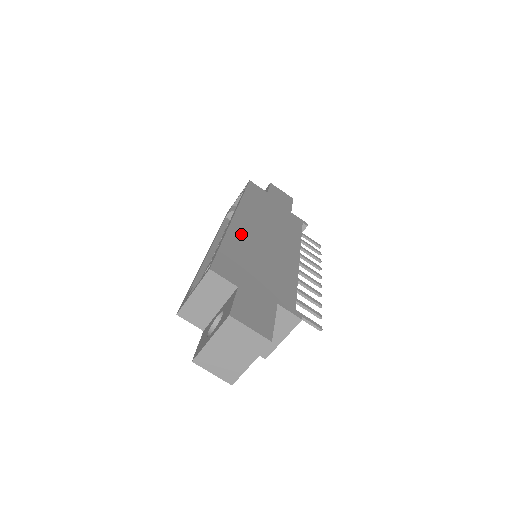
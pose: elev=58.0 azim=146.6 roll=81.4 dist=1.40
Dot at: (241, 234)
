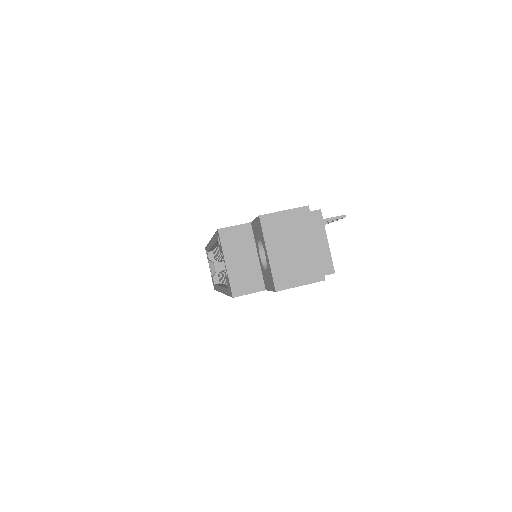
Dot at: occluded
